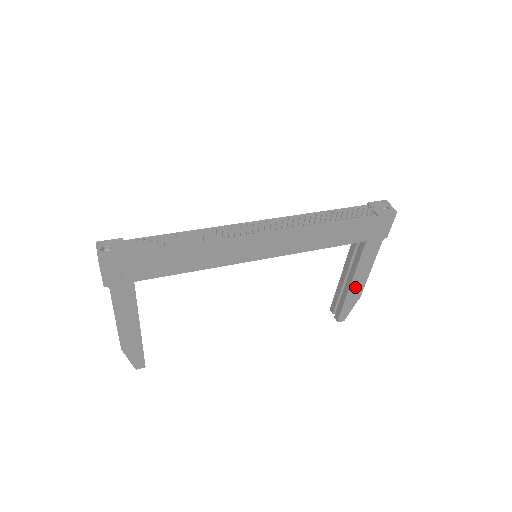
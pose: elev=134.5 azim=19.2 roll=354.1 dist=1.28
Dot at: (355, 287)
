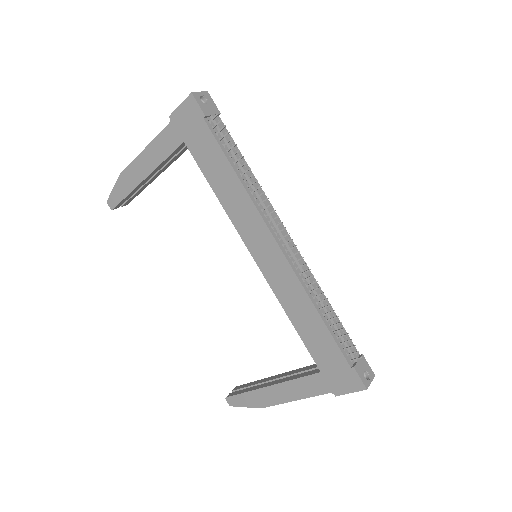
Dot at: (269, 394)
